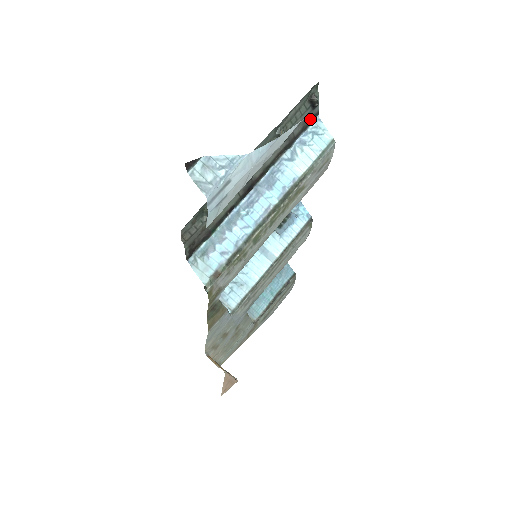
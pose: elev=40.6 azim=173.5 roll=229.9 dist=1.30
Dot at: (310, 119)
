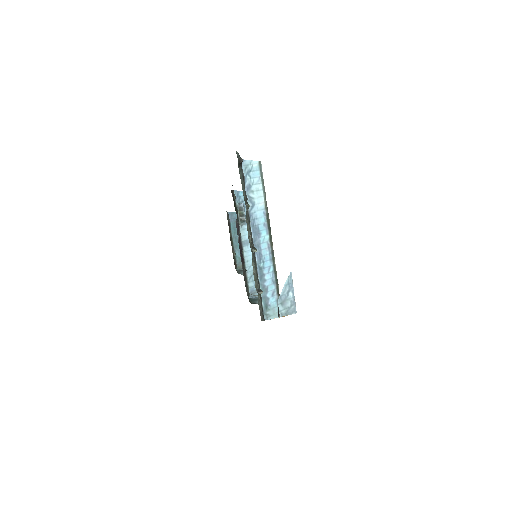
Dot at: occluded
